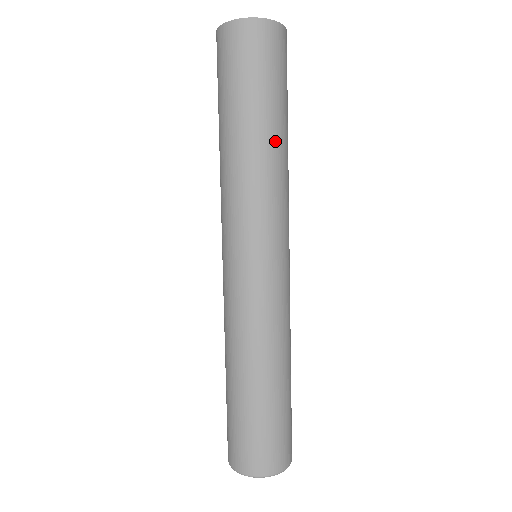
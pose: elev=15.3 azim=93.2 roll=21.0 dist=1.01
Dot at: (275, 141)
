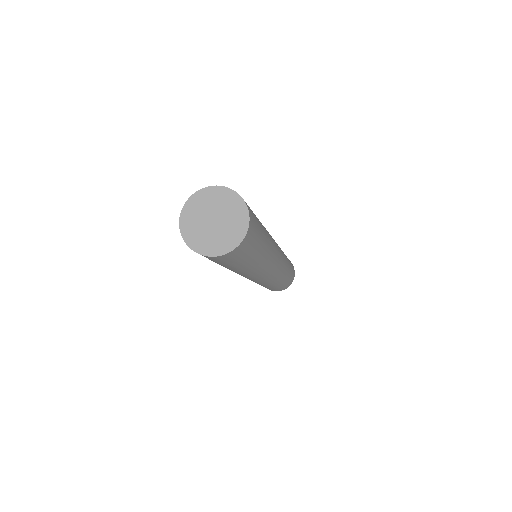
Dot at: (252, 267)
